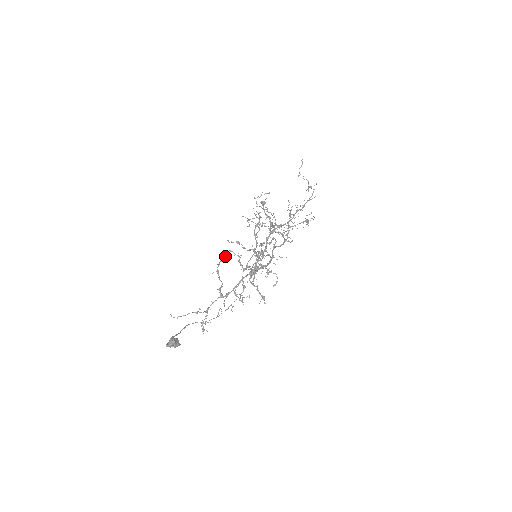
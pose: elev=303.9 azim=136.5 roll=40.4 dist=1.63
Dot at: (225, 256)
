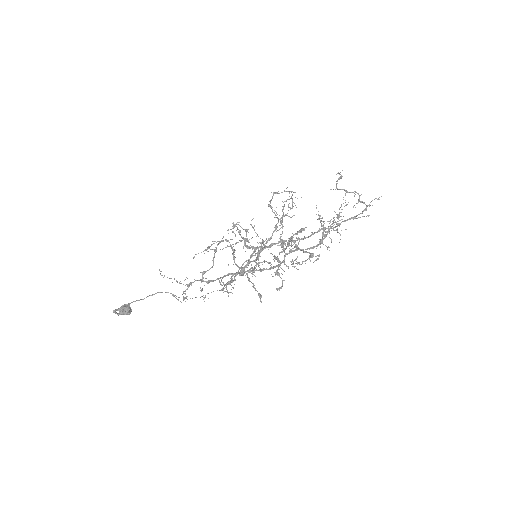
Dot at: (207, 249)
